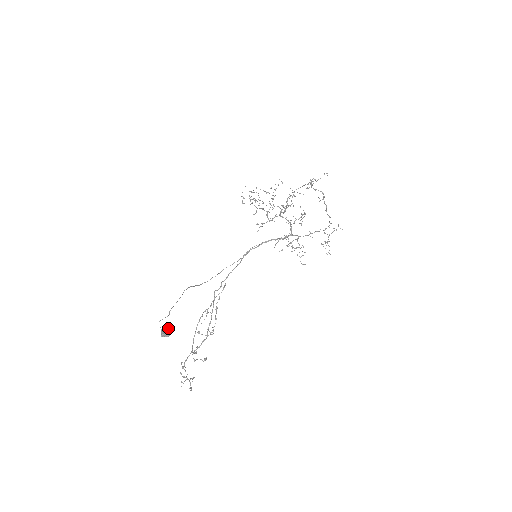
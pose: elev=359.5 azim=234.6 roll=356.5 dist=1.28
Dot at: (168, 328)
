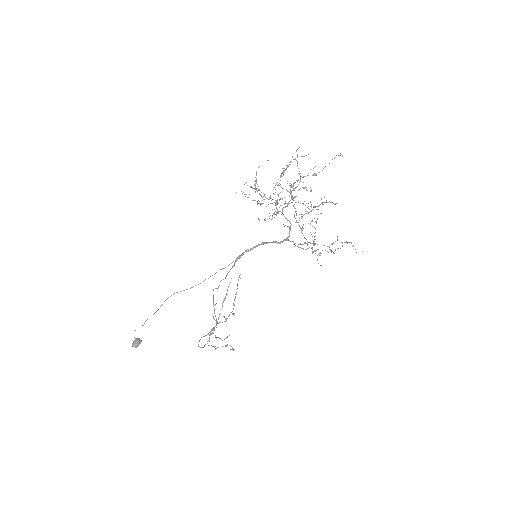
Dot at: (136, 341)
